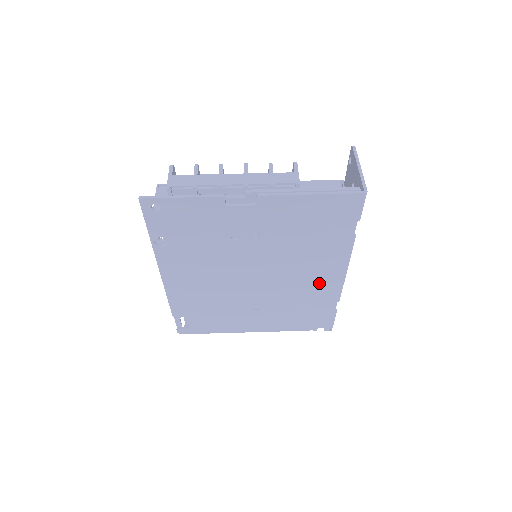
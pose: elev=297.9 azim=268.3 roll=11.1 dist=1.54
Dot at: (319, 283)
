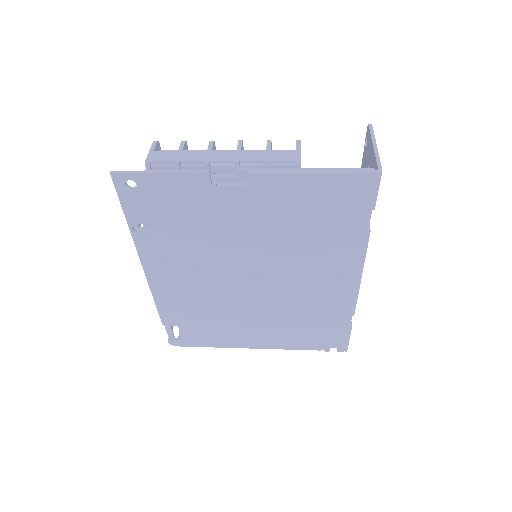
Dot at: (328, 290)
